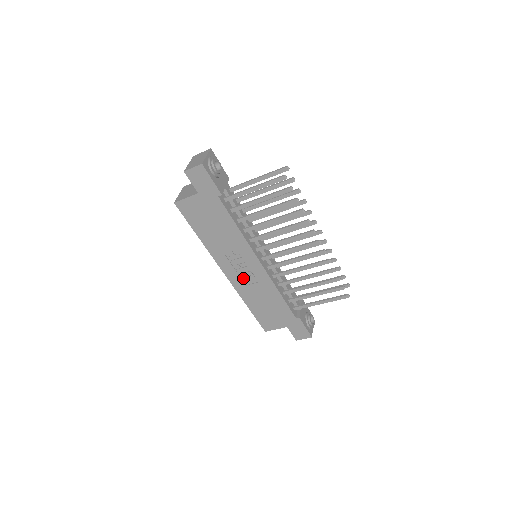
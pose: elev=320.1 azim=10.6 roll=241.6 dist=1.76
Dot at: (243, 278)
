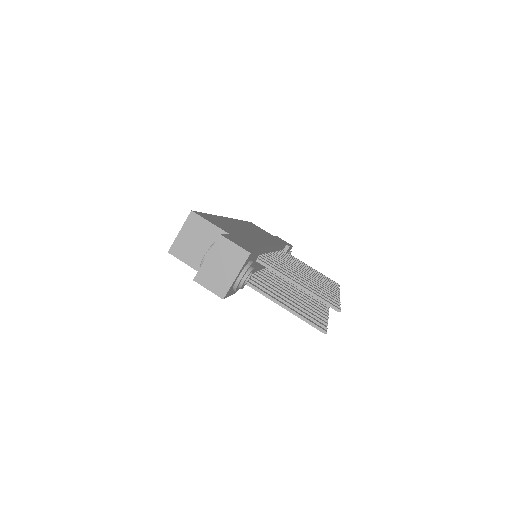
Dot at: occluded
